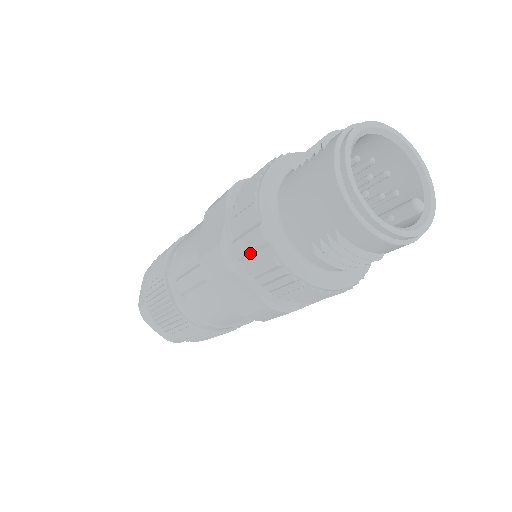
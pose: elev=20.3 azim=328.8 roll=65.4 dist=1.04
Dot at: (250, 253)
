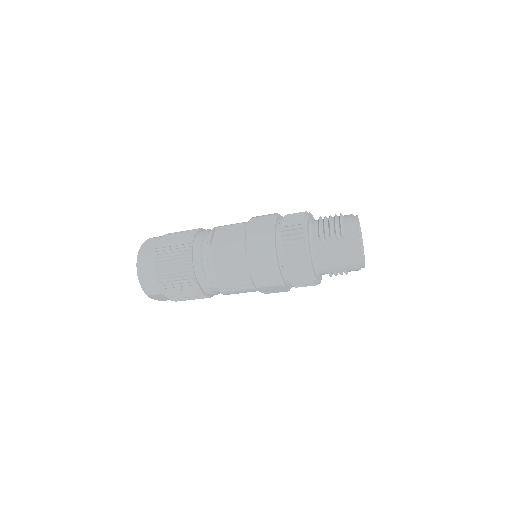
Dot at: (298, 279)
